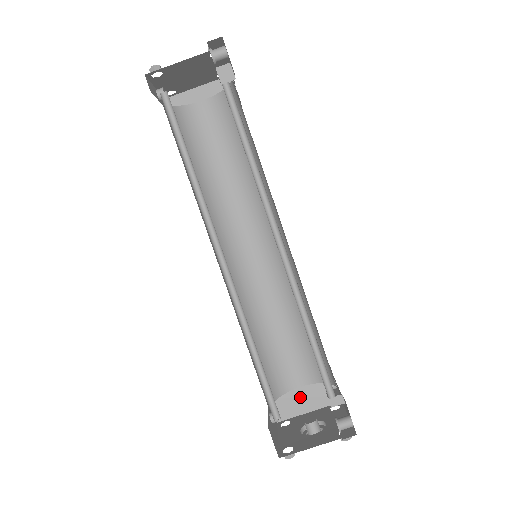
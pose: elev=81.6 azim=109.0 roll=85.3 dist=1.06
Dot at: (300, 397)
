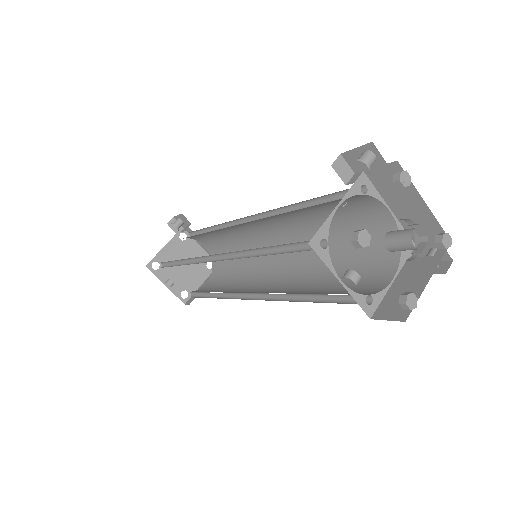
Dot at: (404, 285)
